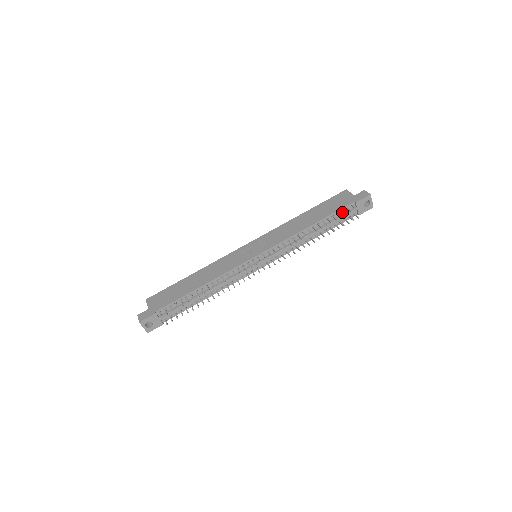
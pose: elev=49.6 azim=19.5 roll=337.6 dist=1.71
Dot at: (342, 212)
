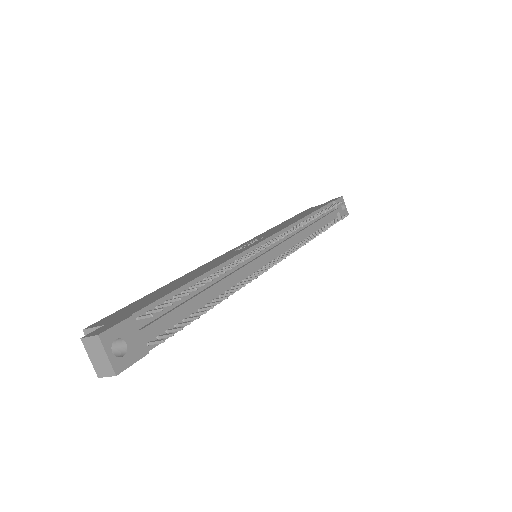
Dot at: (327, 211)
